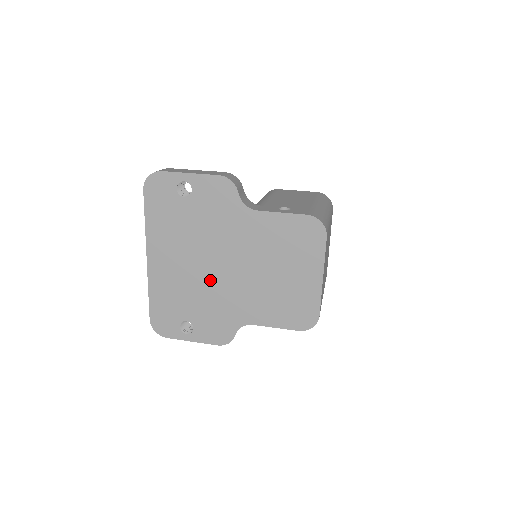
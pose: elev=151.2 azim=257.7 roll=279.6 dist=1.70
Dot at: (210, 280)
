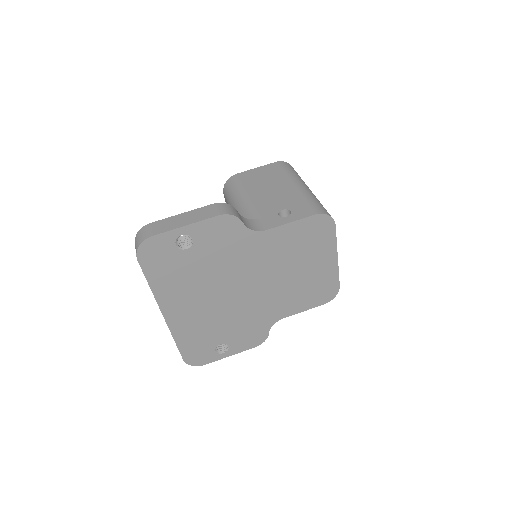
Dot at: (234, 304)
